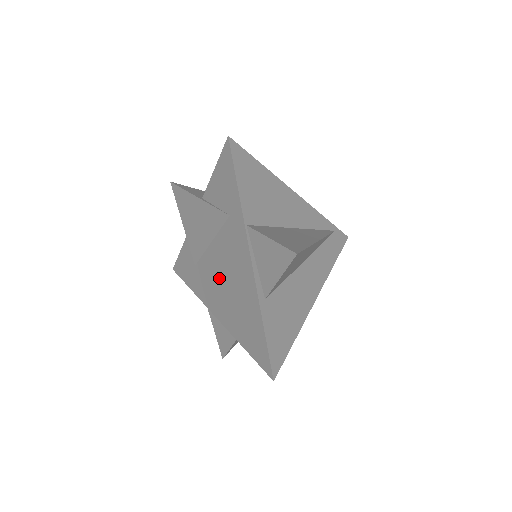
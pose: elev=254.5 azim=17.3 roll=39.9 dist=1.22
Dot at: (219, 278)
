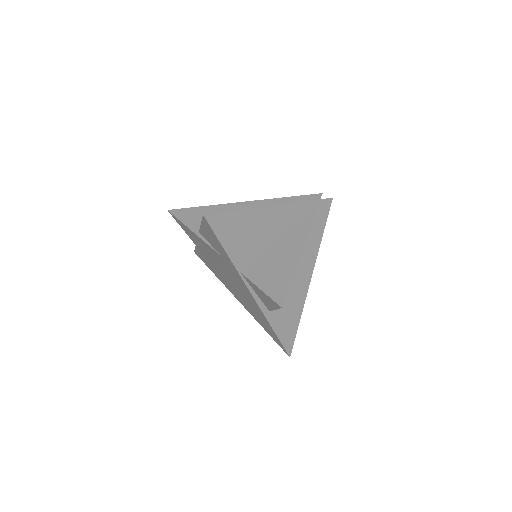
Dot at: (232, 285)
